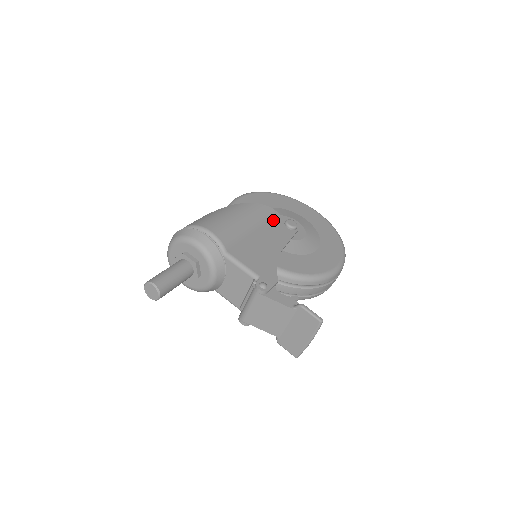
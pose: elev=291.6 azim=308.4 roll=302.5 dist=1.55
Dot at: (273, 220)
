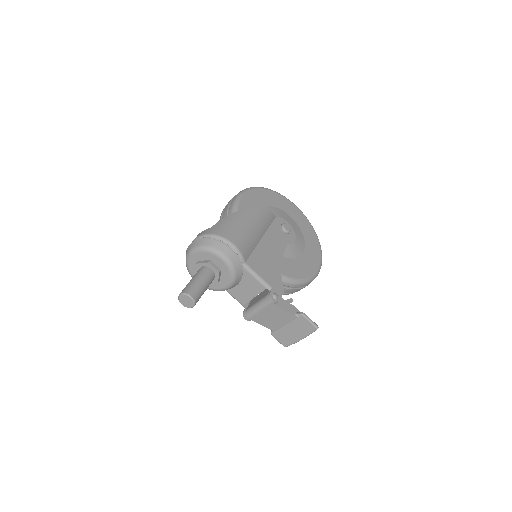
Dot at: (272, 224)
